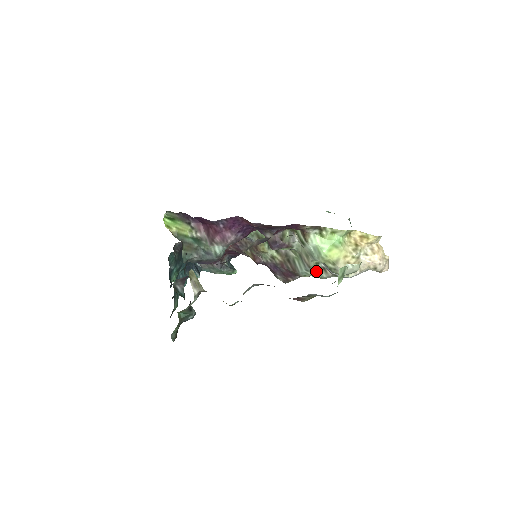
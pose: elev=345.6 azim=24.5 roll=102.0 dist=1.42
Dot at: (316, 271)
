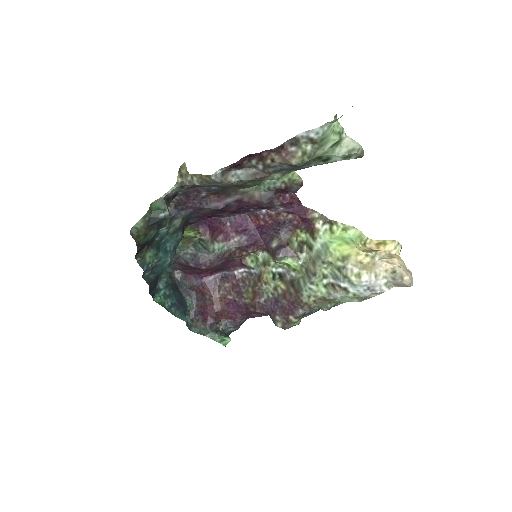
Dot at: (323, 287)
